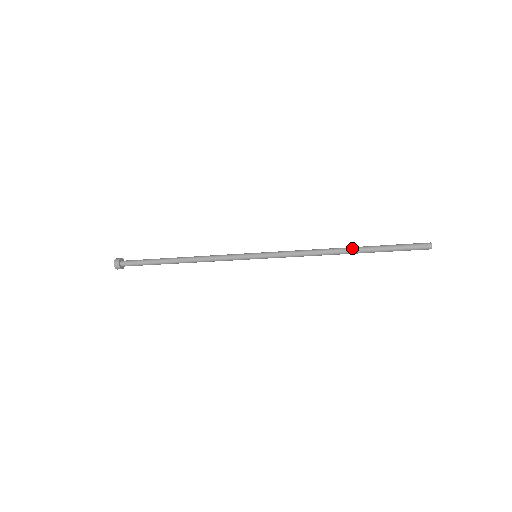
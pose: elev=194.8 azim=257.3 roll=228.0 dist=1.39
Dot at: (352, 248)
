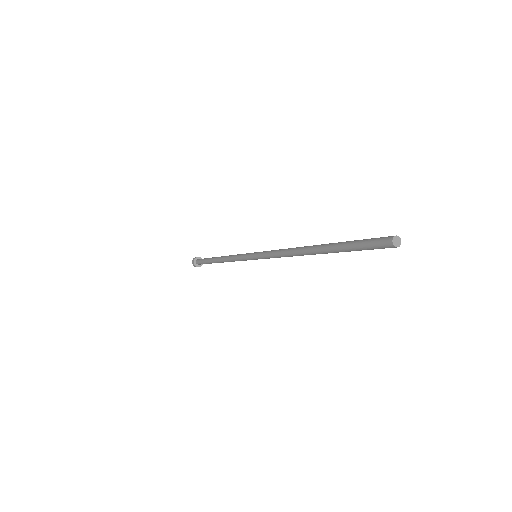
Dot at: (315, 248)
